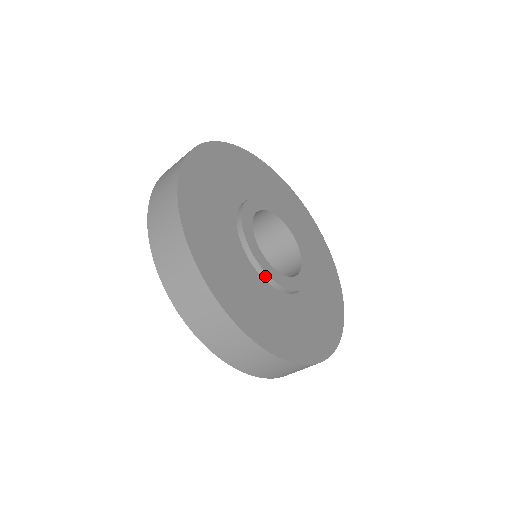
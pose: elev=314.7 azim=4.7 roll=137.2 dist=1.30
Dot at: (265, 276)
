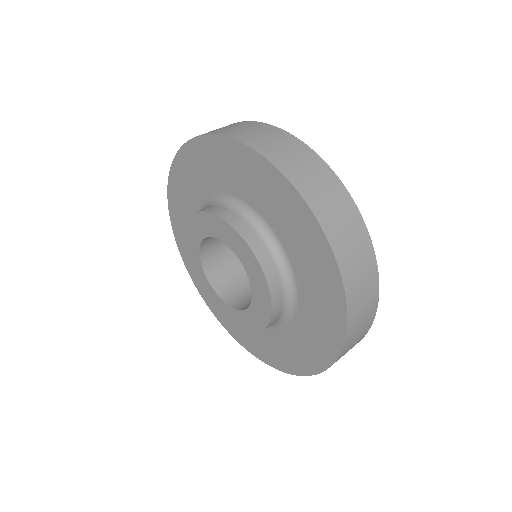
Dot at: occluded
